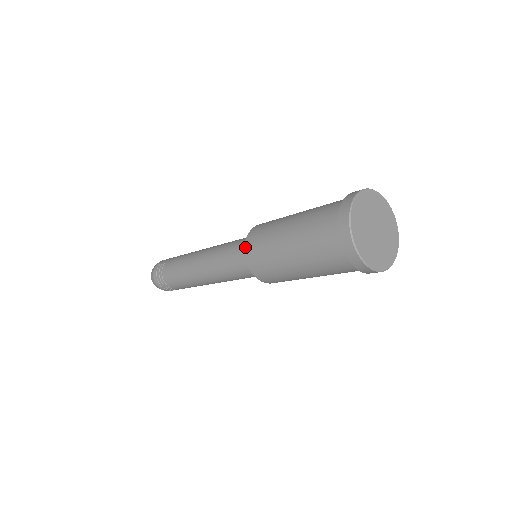
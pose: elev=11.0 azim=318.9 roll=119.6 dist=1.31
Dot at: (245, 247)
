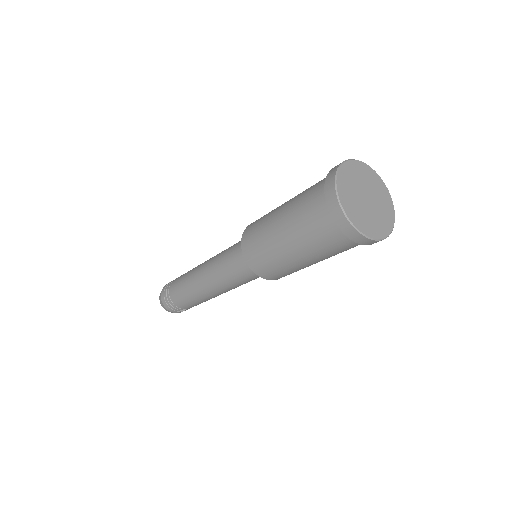
Dot at: (247, 226)
